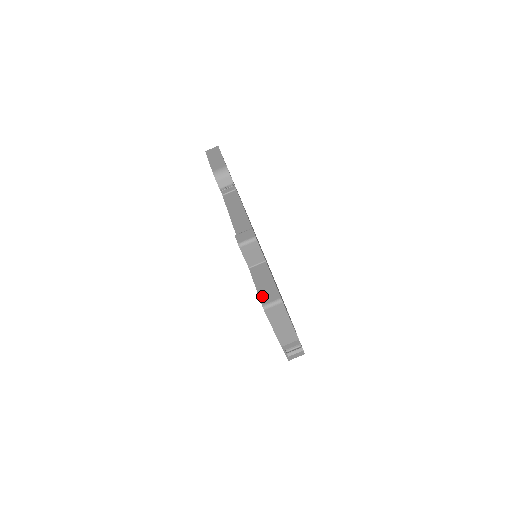
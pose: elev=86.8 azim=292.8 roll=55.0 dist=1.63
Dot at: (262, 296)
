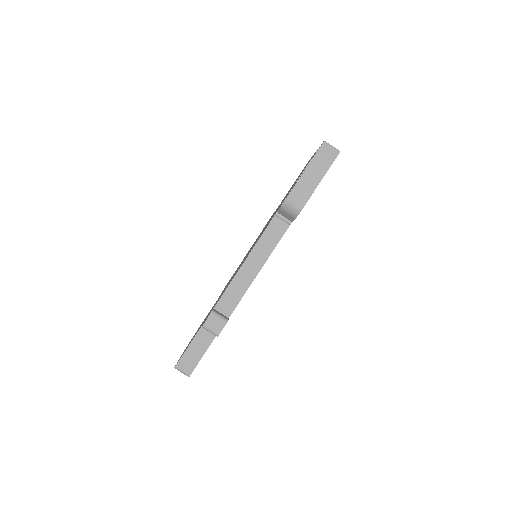
Dot at: (183, 359)
